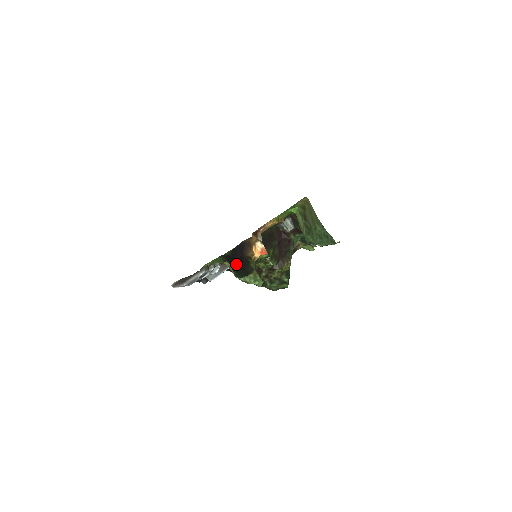
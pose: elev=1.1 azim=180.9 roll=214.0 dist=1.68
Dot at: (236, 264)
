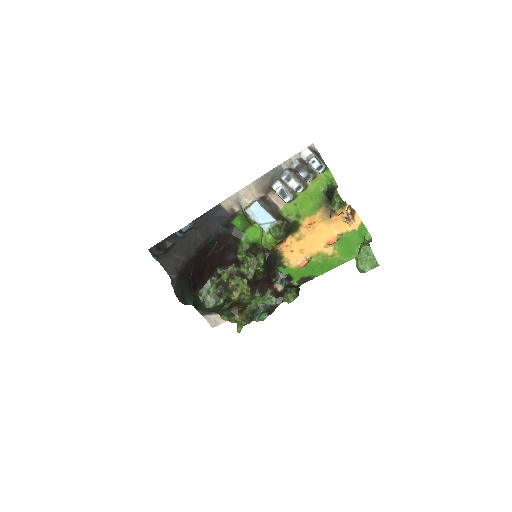
Dot at: (331, 196)
